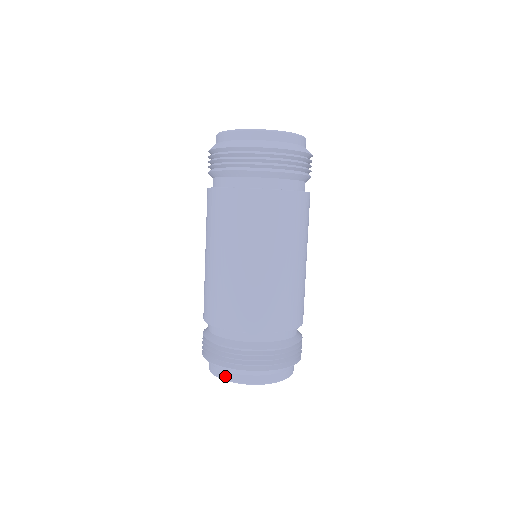
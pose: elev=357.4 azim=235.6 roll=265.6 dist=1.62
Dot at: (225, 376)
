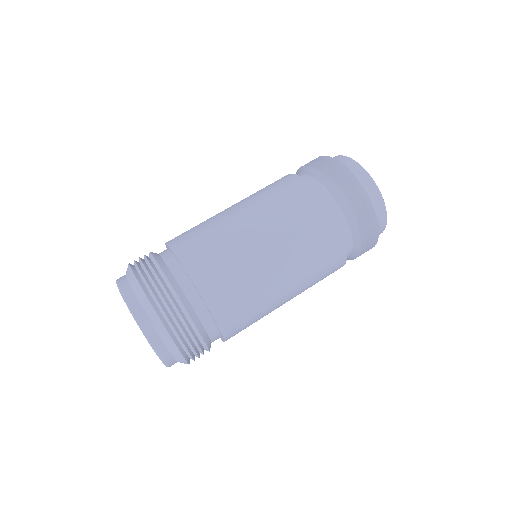
Dot at: (148, 328)
